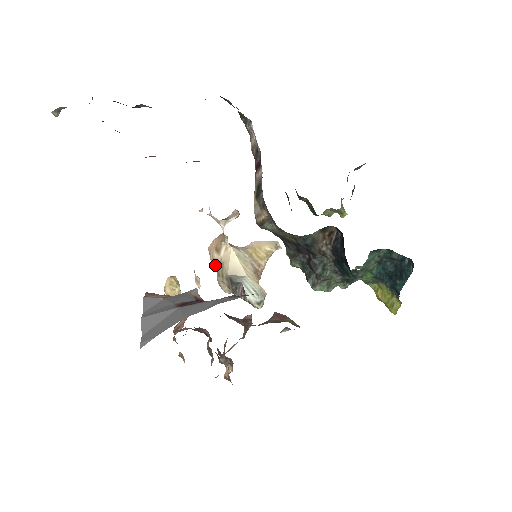
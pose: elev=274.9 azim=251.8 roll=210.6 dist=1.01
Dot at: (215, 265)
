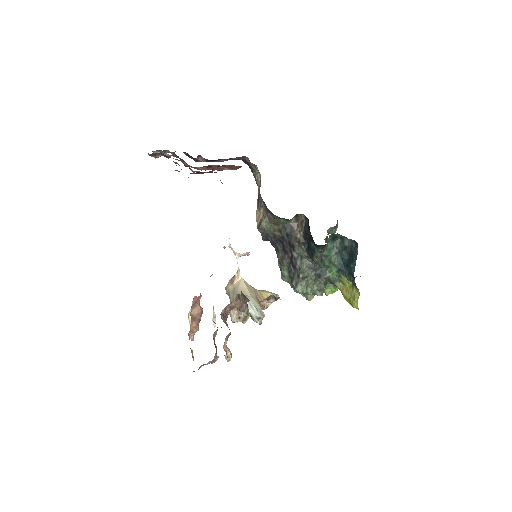
Dot at: (229, 296)
